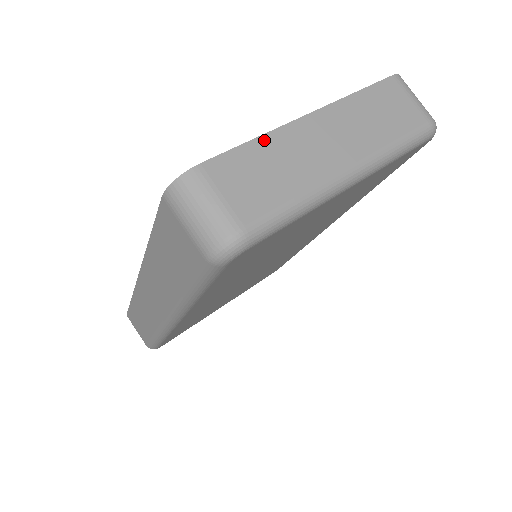
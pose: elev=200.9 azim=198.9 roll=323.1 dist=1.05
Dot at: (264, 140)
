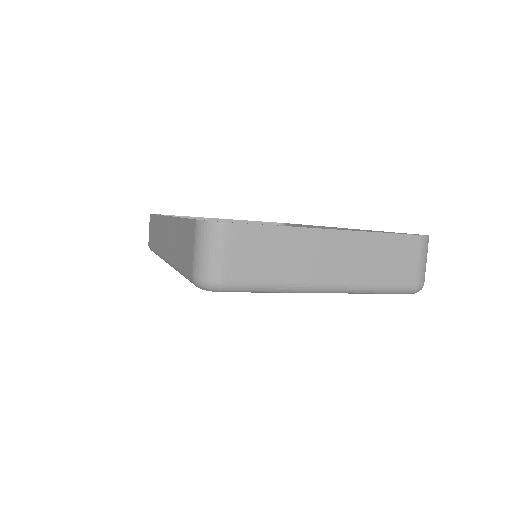
Dot at: (285, 231)
